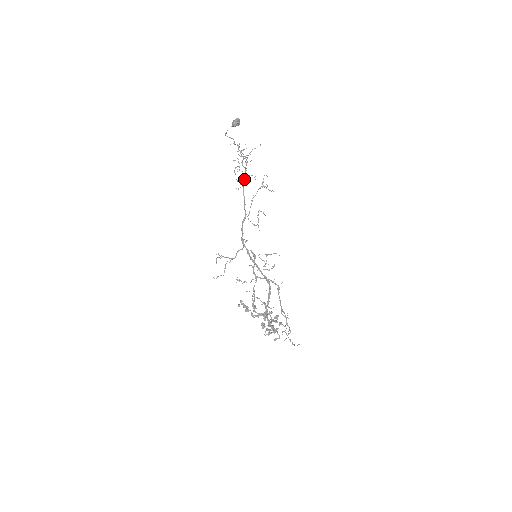
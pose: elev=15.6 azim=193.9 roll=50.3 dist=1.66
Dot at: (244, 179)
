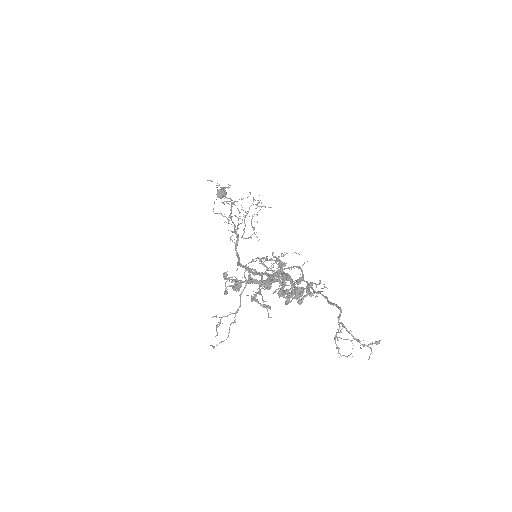
Dot at: (230, 209)
